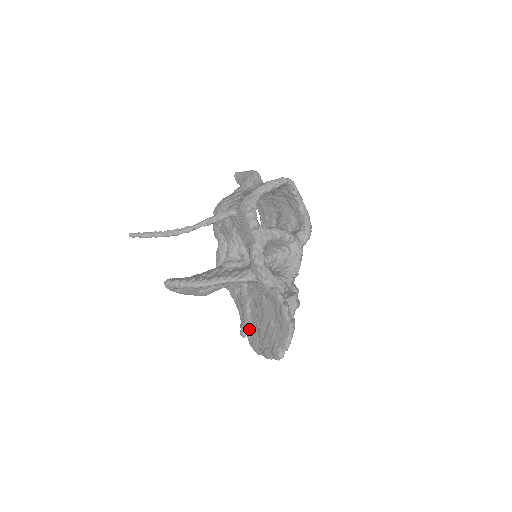
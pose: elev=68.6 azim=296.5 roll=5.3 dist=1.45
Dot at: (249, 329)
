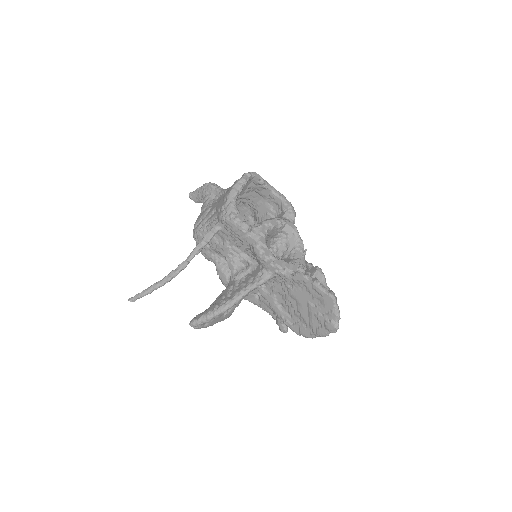
Dot at: (289, 322)
